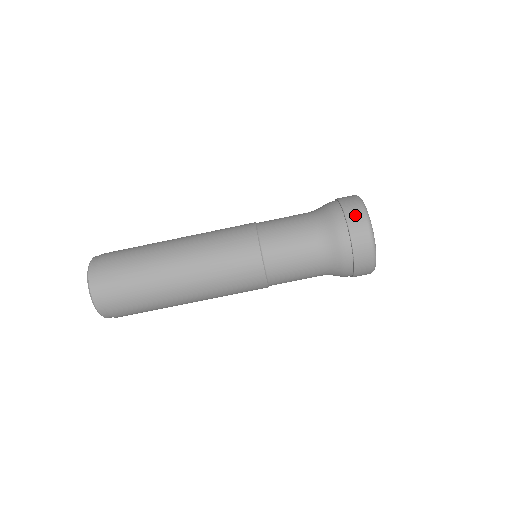
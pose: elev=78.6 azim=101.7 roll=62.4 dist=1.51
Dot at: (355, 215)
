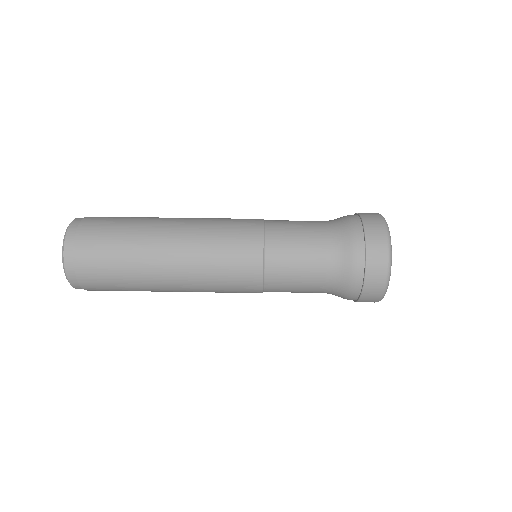
Dot at: occluded
